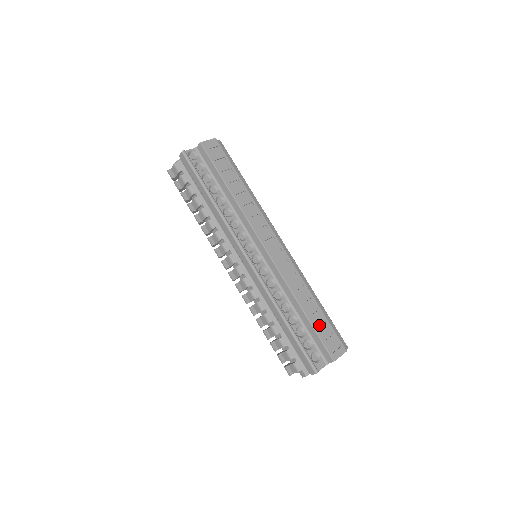
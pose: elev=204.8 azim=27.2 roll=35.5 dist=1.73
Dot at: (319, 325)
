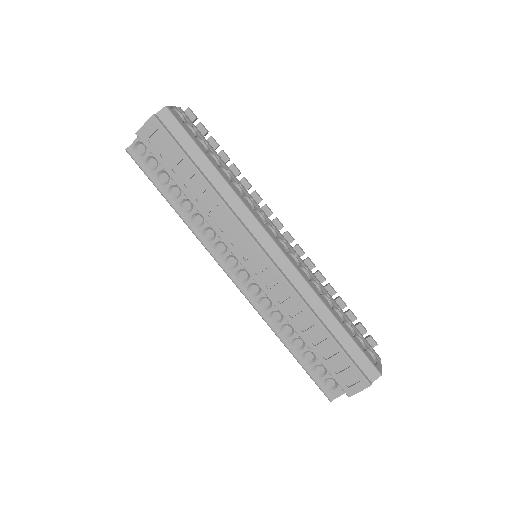
Dot at: (329, 355)
